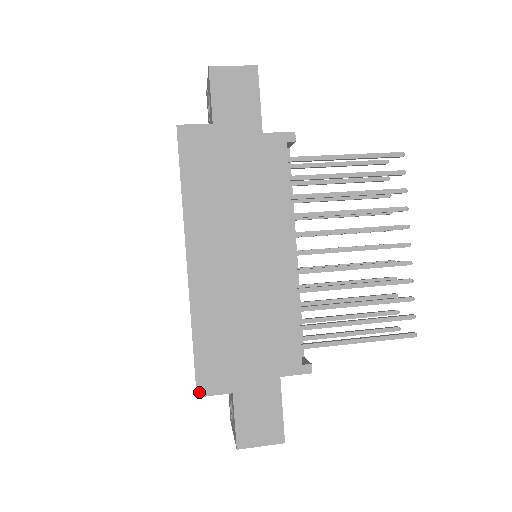
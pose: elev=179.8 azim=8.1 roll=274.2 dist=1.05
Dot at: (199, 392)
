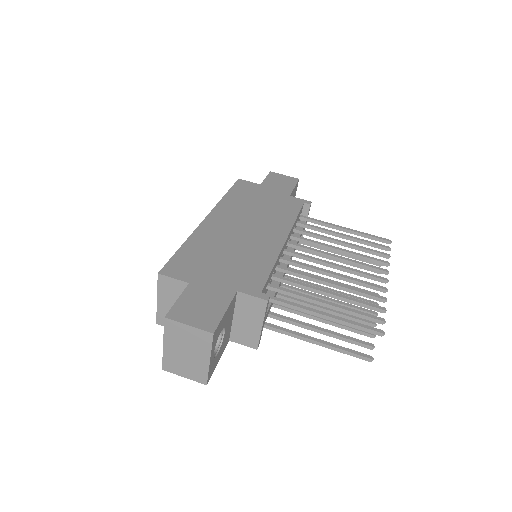
Dot at: (162, 271)
